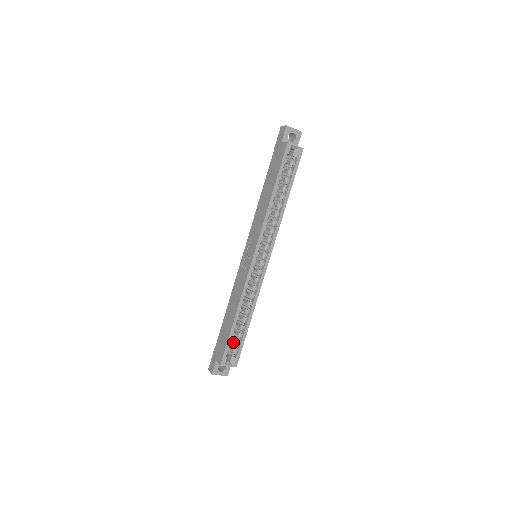
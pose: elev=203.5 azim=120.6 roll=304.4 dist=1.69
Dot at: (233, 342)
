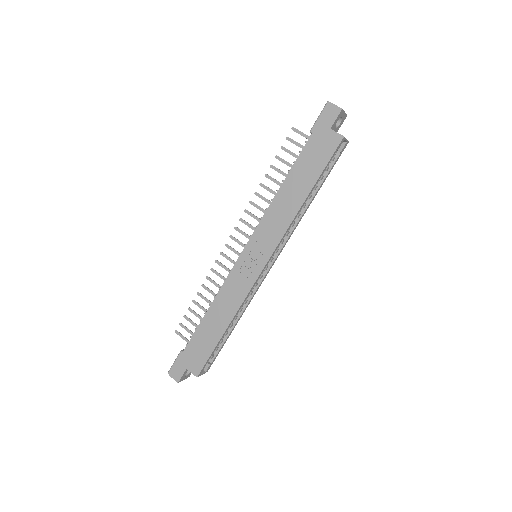
Dot at: occluded
